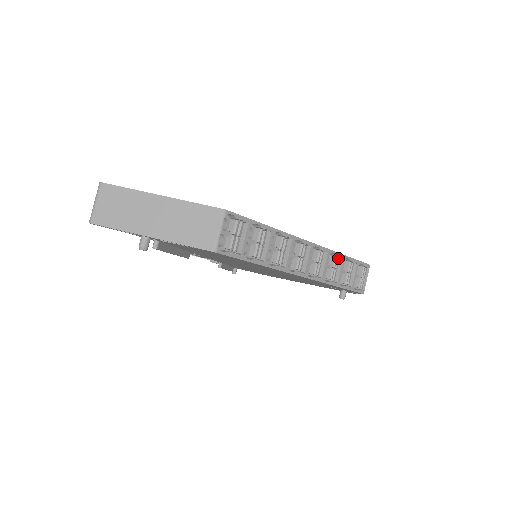
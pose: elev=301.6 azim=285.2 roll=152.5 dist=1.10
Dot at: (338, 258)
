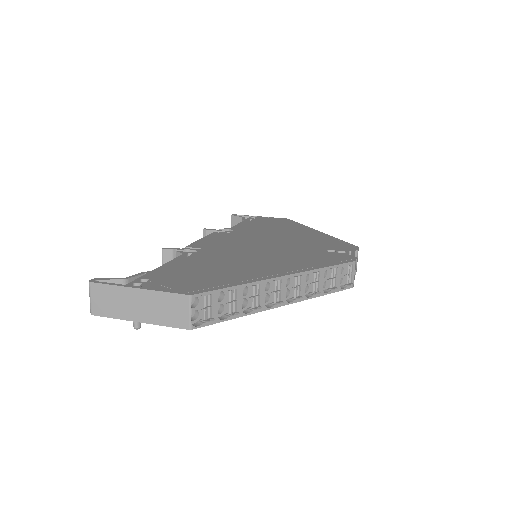
Dot at: (318, 272)
